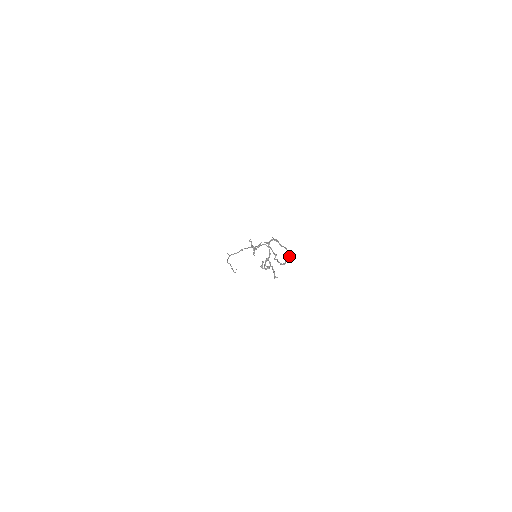
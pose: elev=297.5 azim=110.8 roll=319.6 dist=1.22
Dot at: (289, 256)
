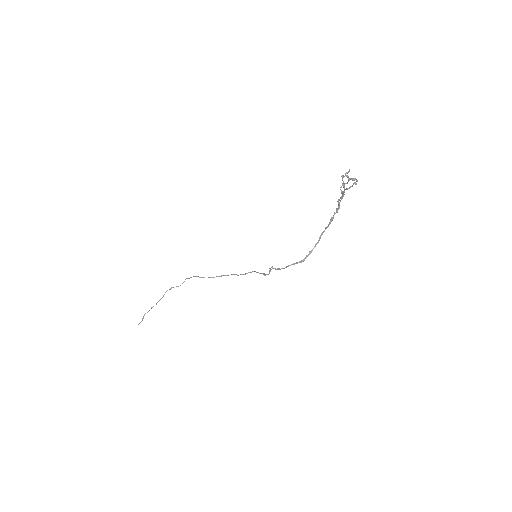
Dot at: (301, 261)
